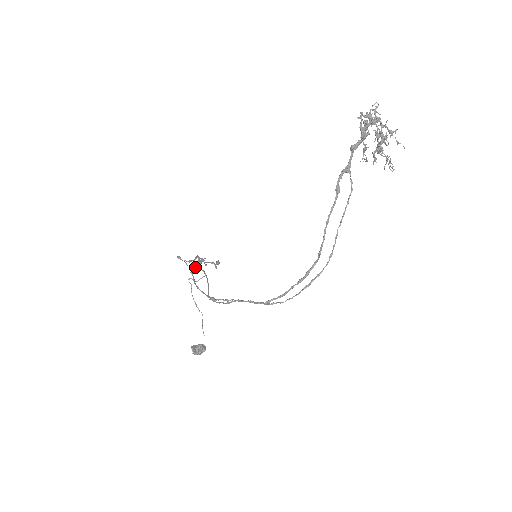
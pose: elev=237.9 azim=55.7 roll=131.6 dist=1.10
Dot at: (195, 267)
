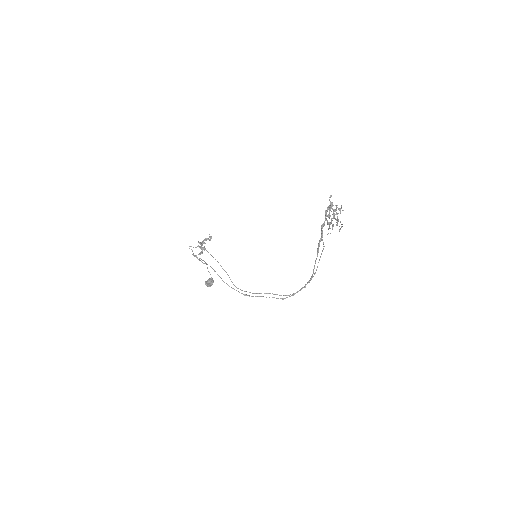
Dot at: occluded
